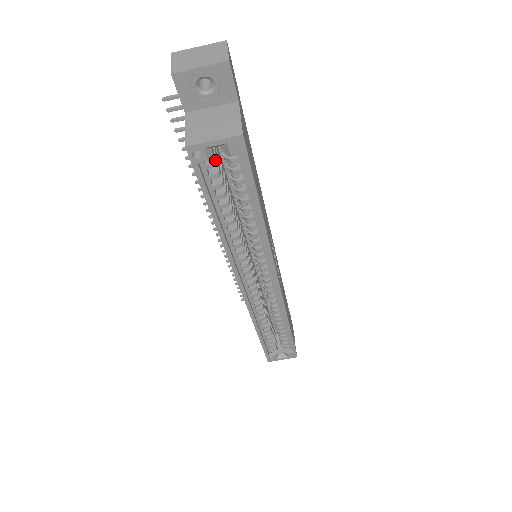
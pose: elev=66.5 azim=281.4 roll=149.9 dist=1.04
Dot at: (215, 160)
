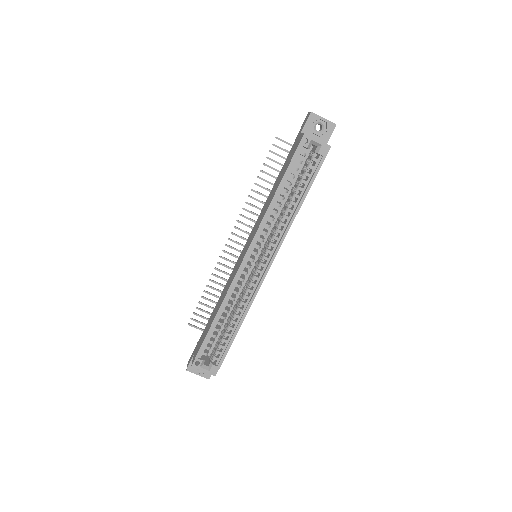
Dot at: occluded
